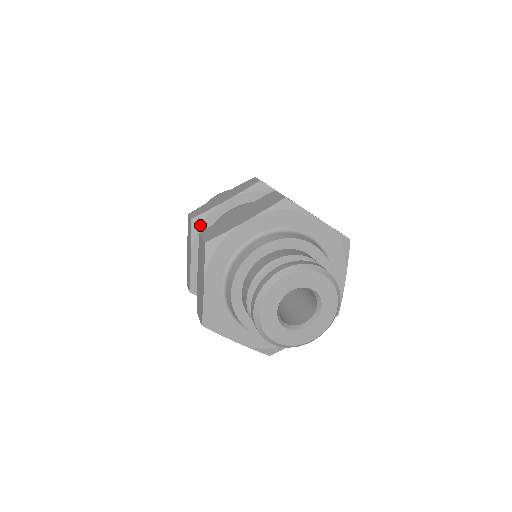
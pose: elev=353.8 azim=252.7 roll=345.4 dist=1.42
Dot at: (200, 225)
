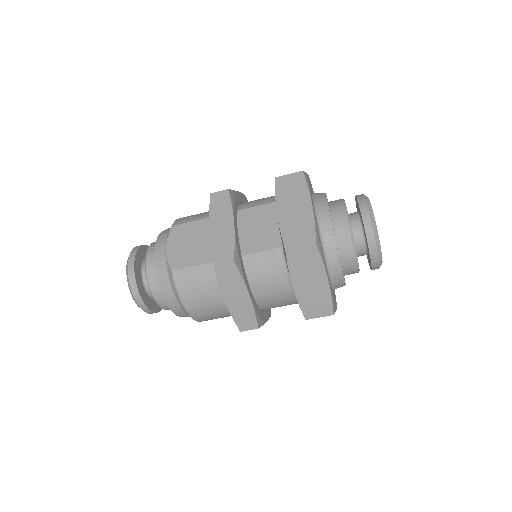
Dot at: (234, 198)
